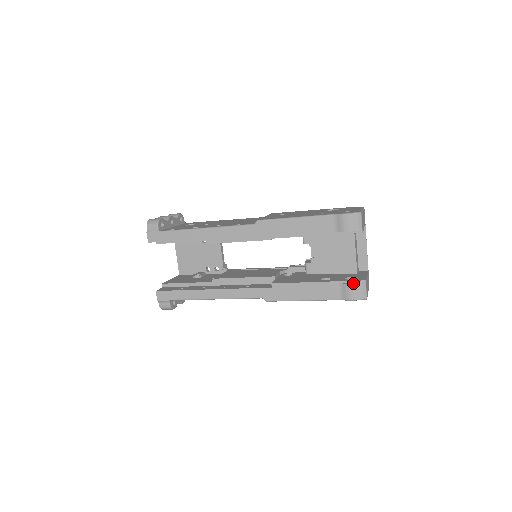
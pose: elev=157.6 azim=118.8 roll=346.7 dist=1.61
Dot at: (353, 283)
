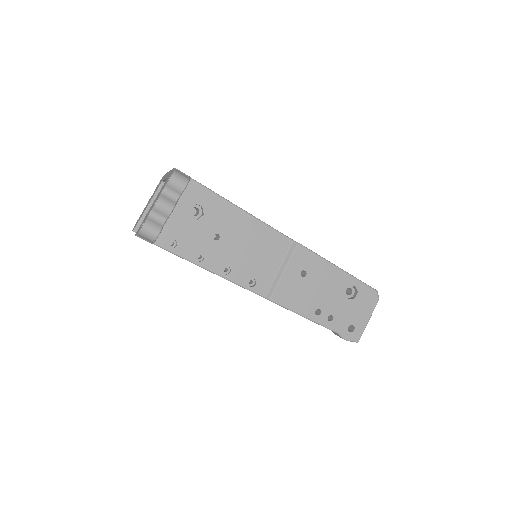
Dot at: occluded
